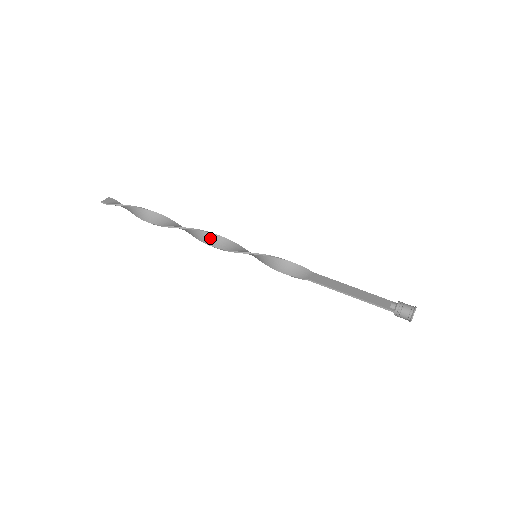
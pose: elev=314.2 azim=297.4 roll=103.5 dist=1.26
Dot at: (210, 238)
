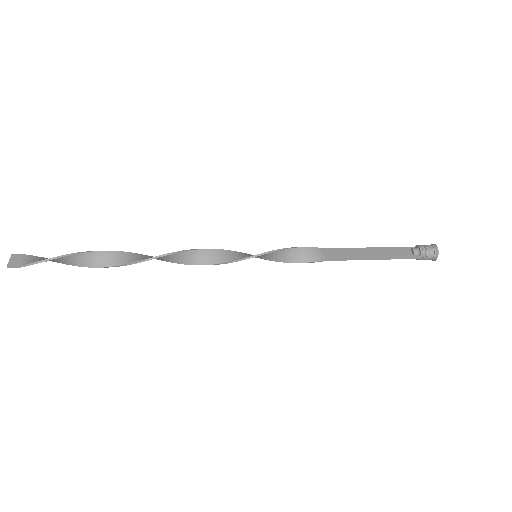
Dot at: (191, 257)
